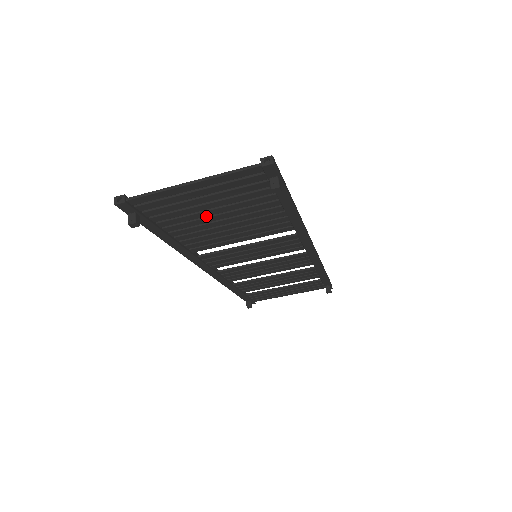
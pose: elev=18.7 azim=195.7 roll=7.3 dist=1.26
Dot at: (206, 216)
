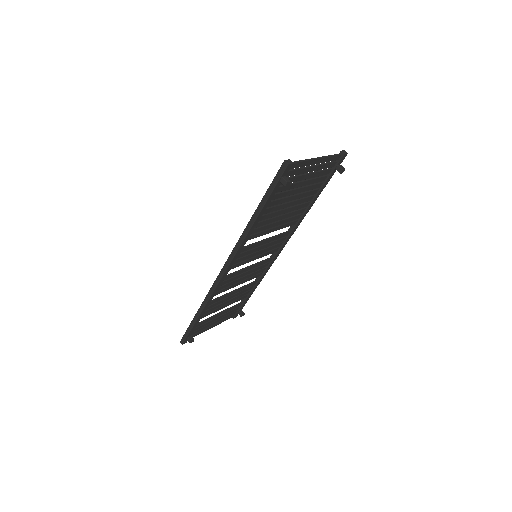
Dot at: (289, 196)
